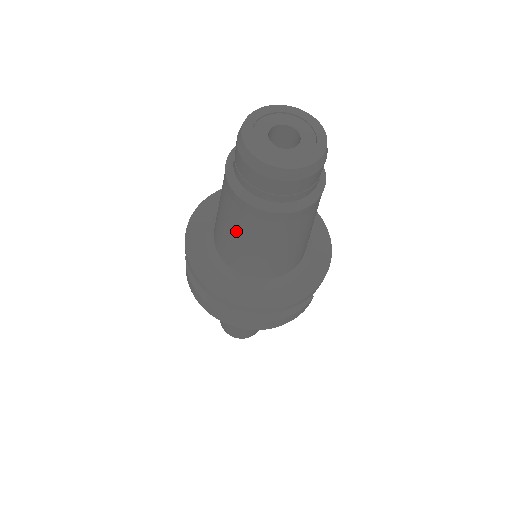
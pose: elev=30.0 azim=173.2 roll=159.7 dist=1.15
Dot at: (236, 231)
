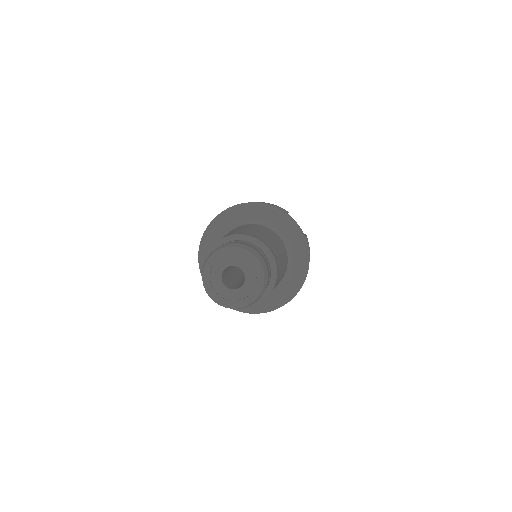
Dot at: occluded
